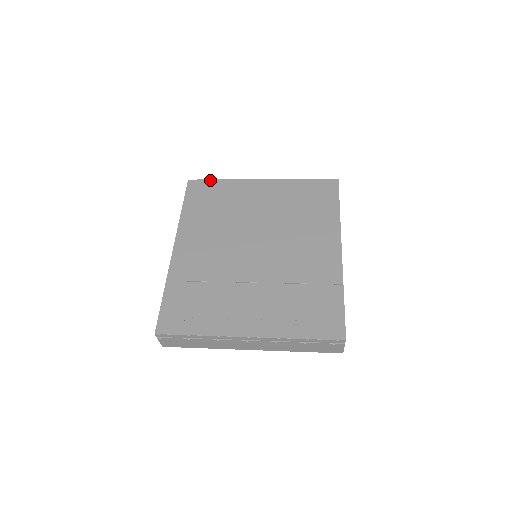
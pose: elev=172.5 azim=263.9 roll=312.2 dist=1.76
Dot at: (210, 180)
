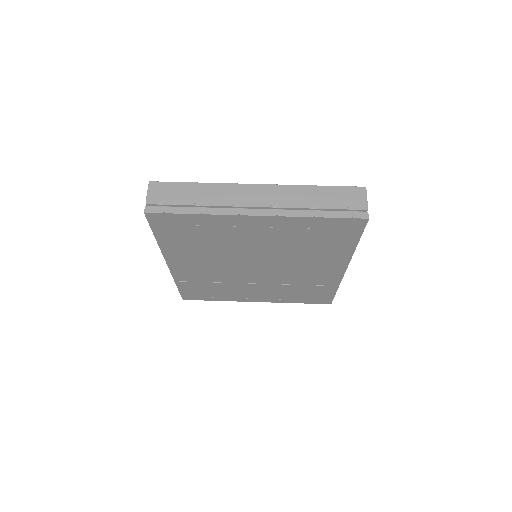
Dot at: (178, 215)
